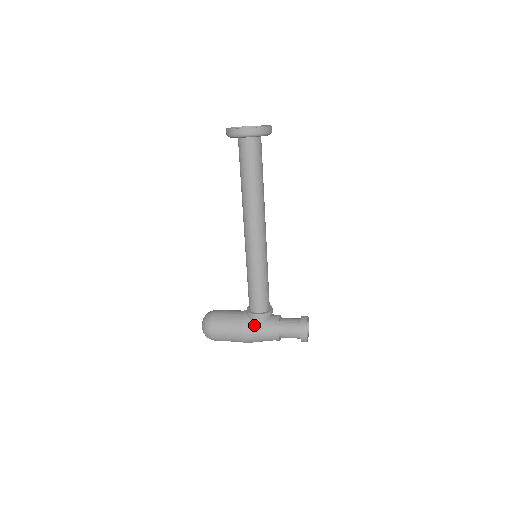
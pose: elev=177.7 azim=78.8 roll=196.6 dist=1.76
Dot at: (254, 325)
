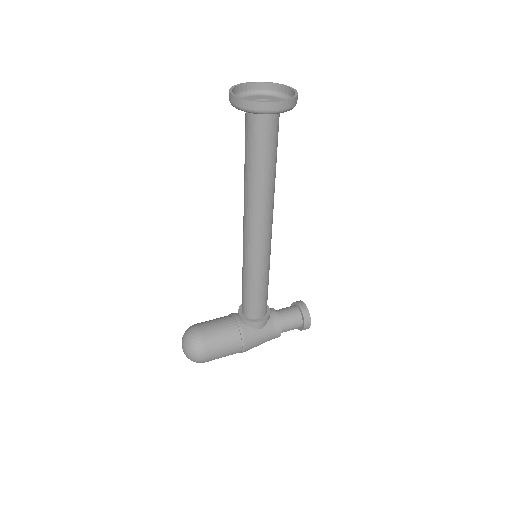
Dot at: (255, 333)
